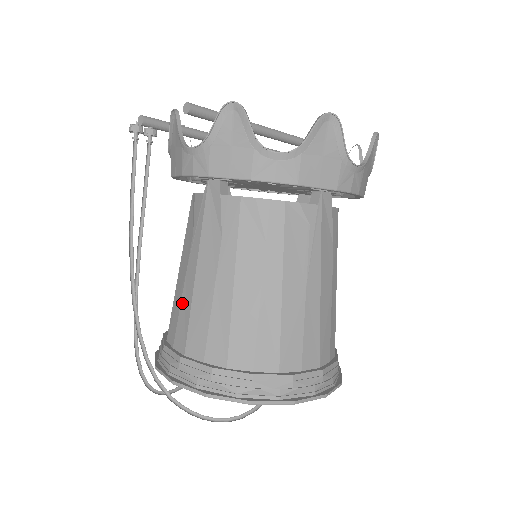
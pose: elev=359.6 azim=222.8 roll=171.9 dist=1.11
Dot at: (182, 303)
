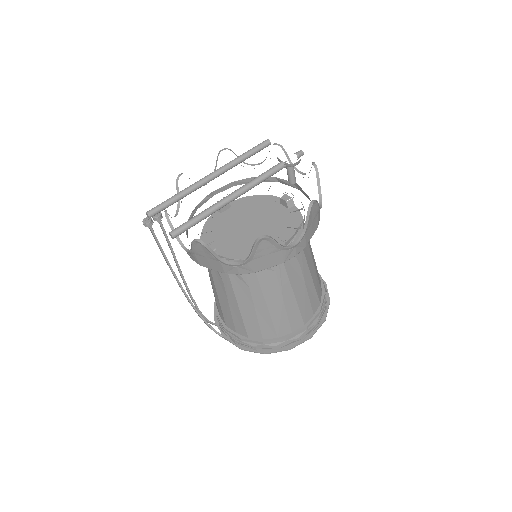
Dot at: (216, 300)
